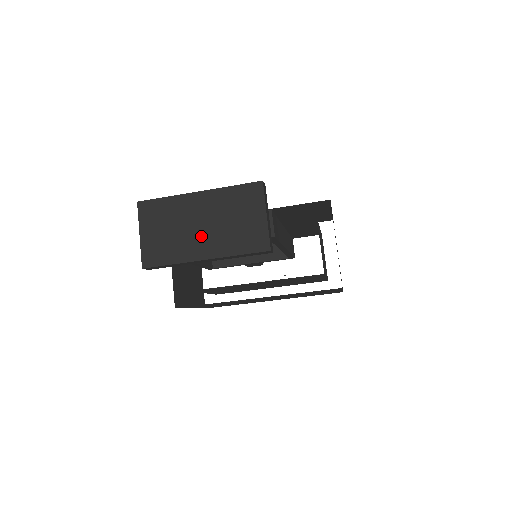
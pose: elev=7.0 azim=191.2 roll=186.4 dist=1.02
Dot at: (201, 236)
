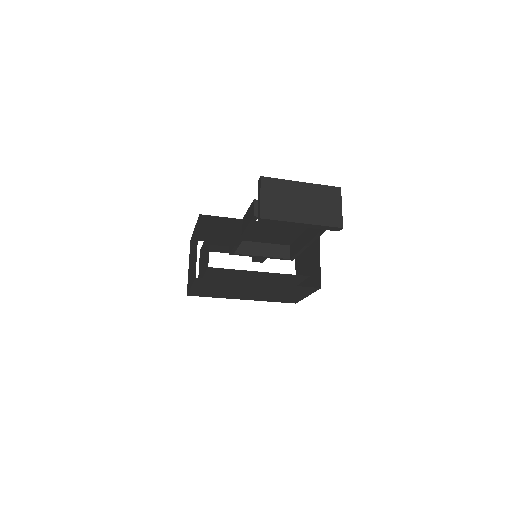
Dot at: (301, 208)
